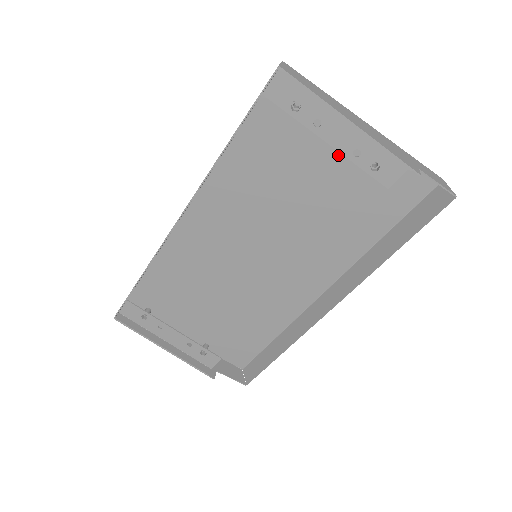
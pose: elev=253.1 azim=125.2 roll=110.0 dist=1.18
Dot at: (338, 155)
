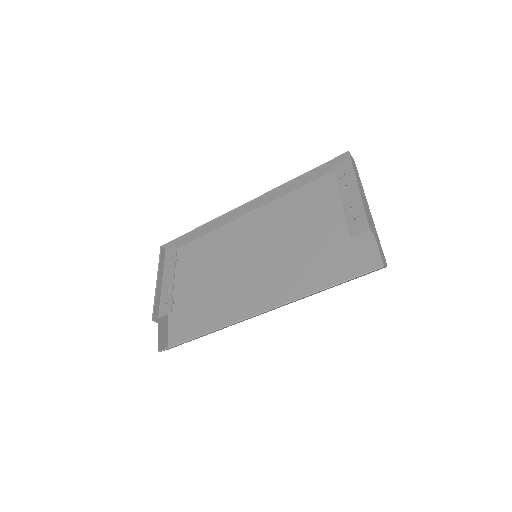
Dot at: (343, 219)
